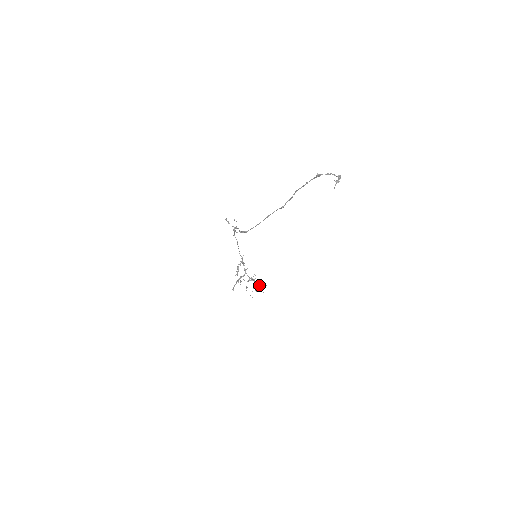
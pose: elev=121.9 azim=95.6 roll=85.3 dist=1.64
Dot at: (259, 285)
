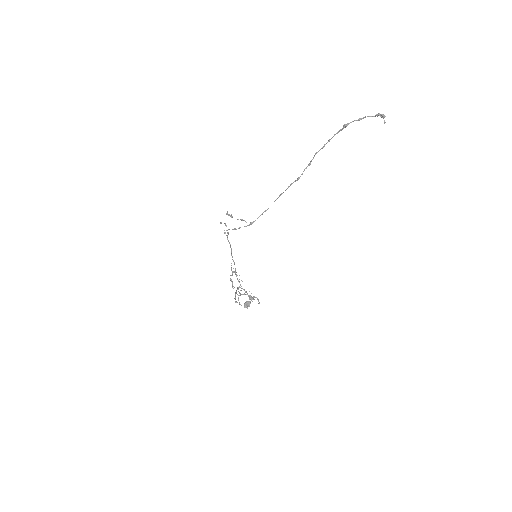
Dot at: (252, 297)
